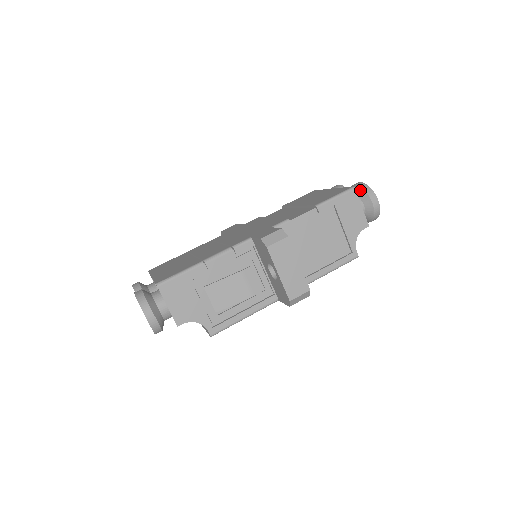
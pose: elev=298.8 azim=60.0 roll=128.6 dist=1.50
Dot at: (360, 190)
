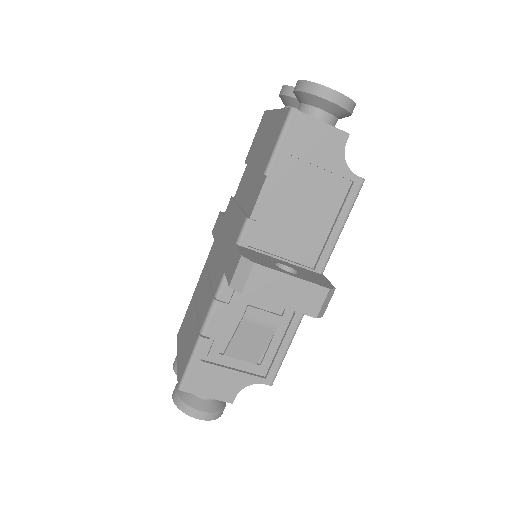
Dot at: (305, 96)
